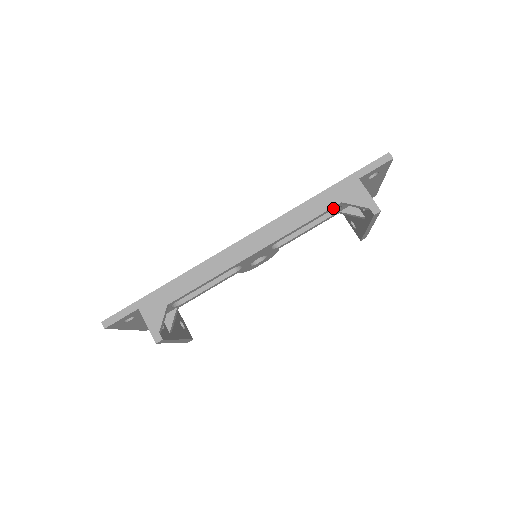
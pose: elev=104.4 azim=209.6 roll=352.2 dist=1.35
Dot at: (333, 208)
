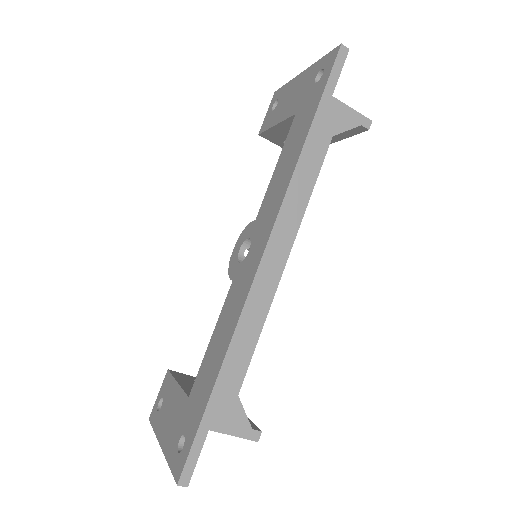
Dot at: (324, 148)
